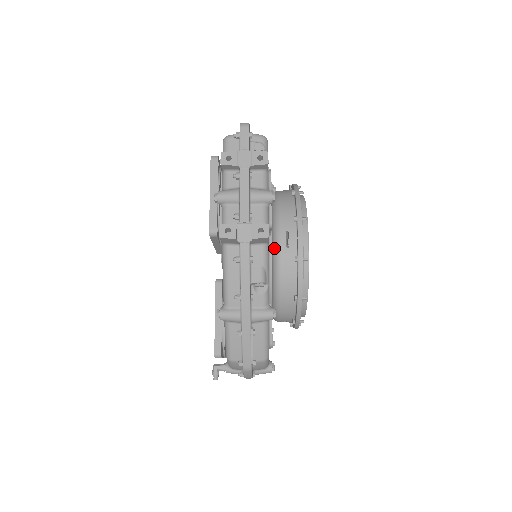
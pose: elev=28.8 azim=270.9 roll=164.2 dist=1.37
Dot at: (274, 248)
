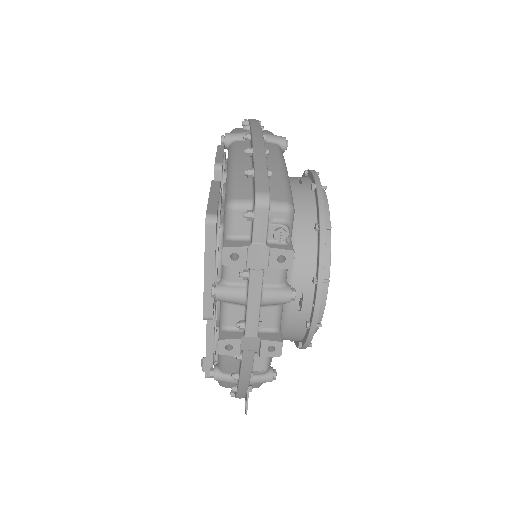
Dot at: occluded
